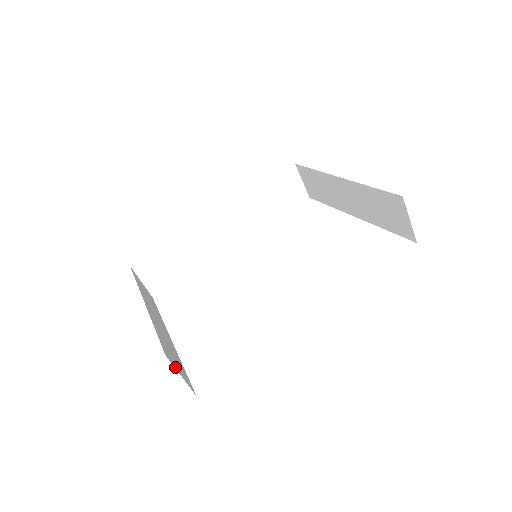
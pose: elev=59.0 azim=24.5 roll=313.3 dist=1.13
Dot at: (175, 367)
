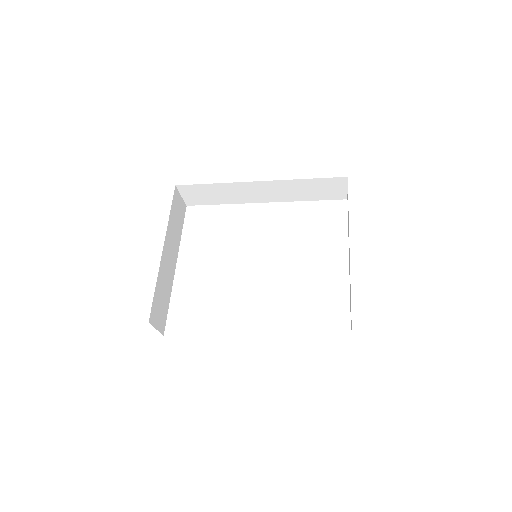
Dot at: (154, 325)
